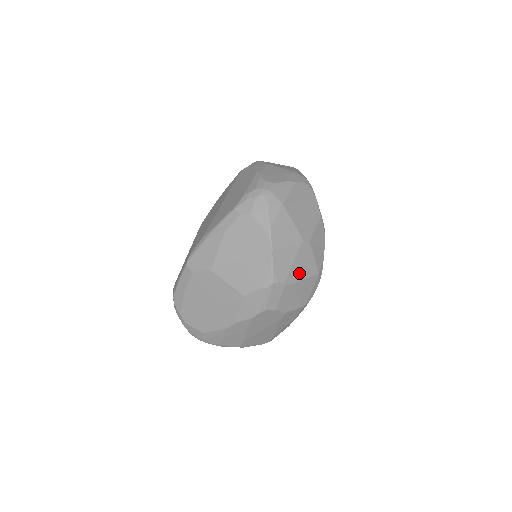
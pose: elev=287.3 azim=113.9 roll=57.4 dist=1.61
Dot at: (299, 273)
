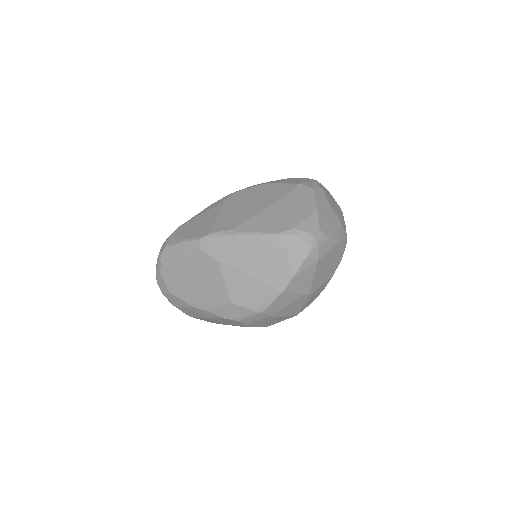
Dot at: (285, 312)
